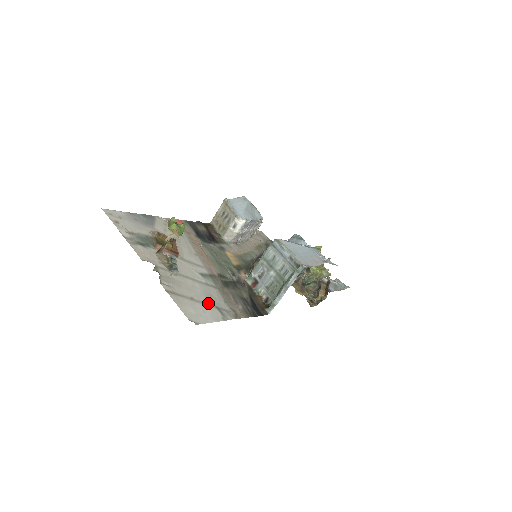
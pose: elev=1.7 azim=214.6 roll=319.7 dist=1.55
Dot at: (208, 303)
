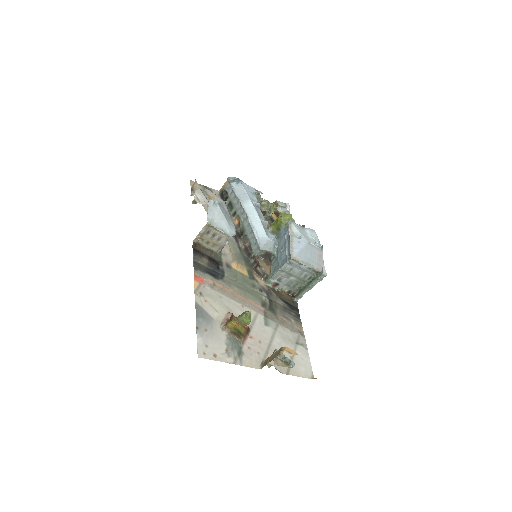
Dot at: (294, 347)
